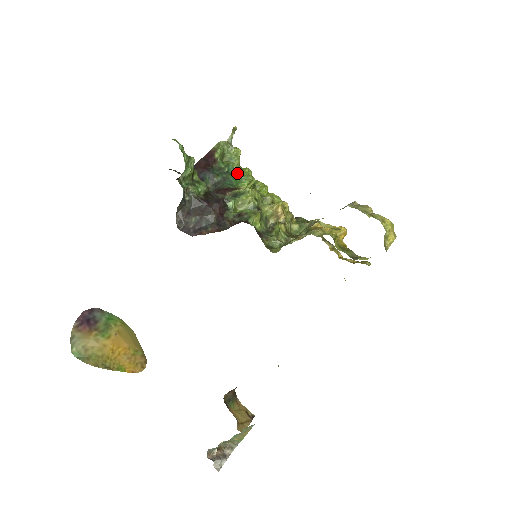
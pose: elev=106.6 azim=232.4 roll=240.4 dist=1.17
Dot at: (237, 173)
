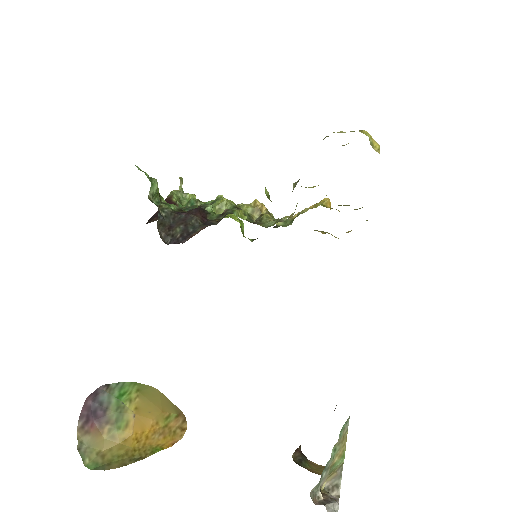
Dot at: (201, 203)
